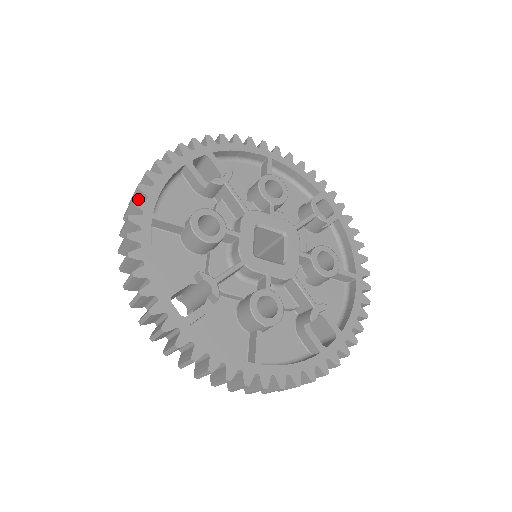
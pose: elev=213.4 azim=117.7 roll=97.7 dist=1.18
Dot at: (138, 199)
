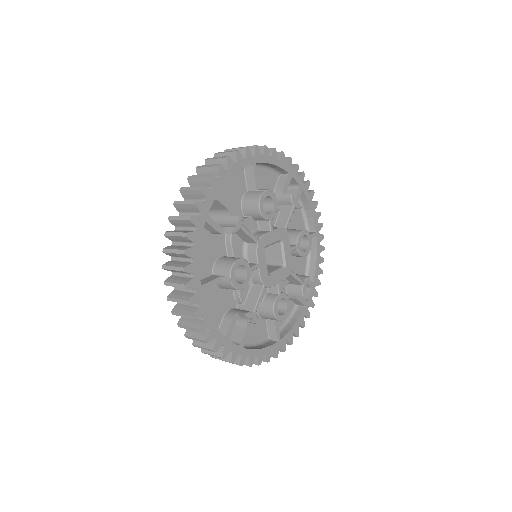
Dot at: (259, 149)
